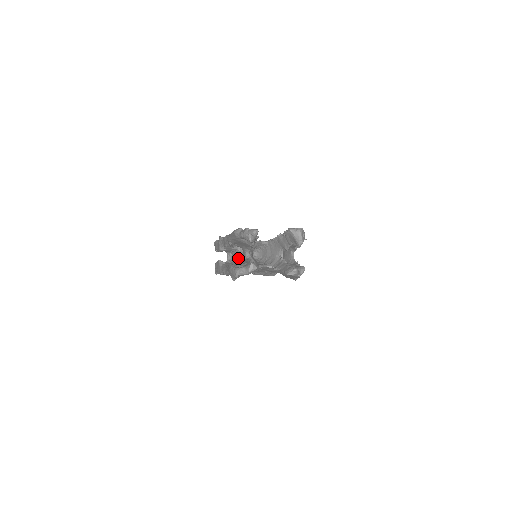
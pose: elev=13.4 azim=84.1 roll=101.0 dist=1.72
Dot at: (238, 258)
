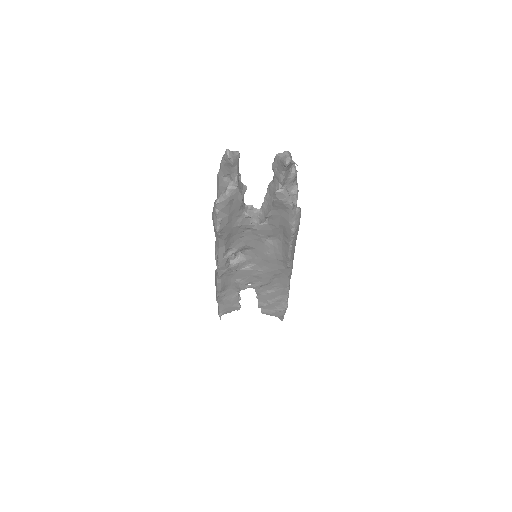
Dot at: occluded
